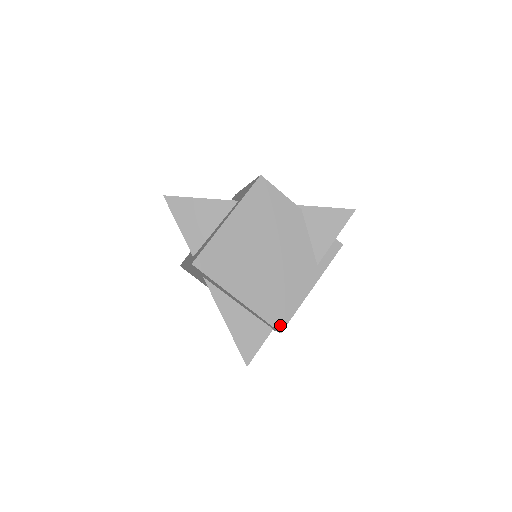
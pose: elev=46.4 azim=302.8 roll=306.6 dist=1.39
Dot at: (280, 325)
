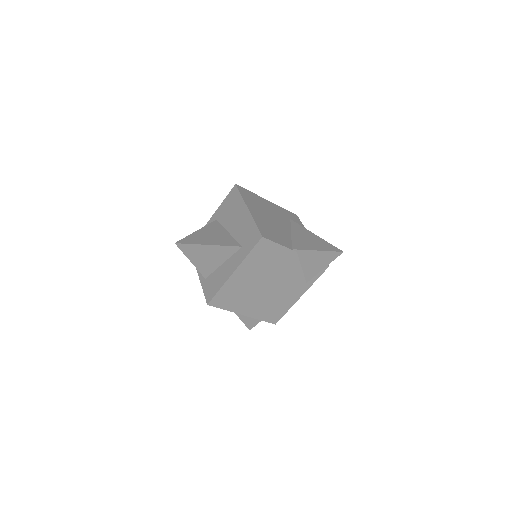
Dot at: (275, 321)
